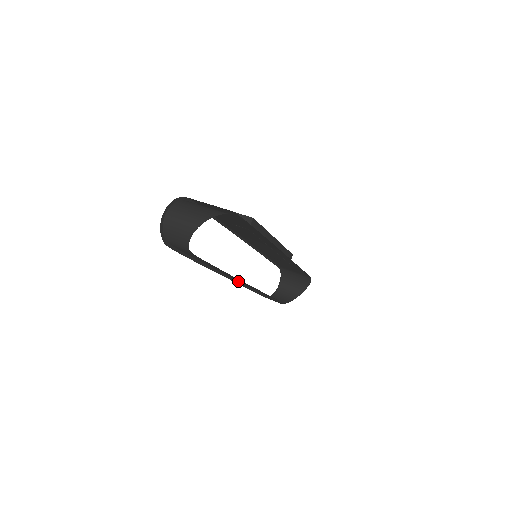
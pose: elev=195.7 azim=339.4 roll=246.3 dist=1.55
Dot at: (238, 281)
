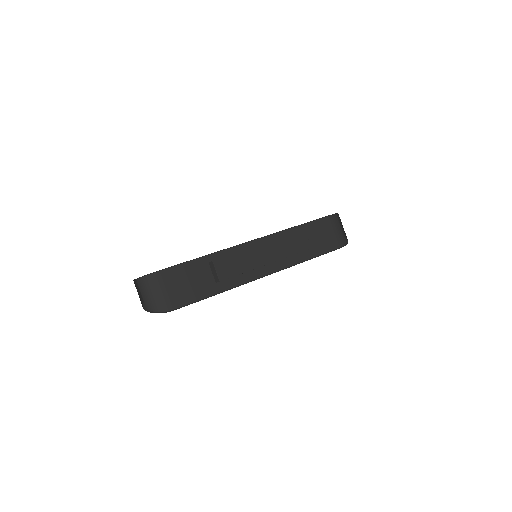
Dot at: occluded
